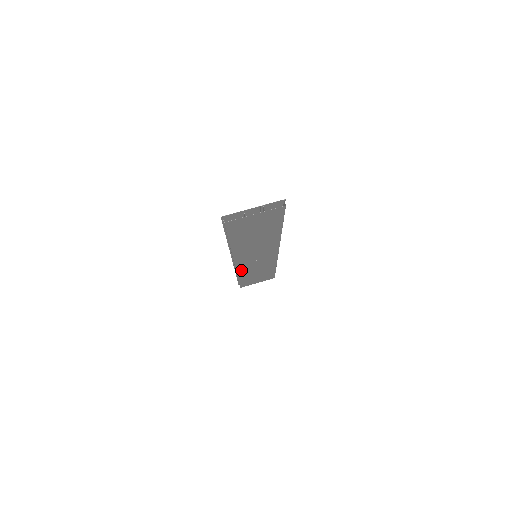
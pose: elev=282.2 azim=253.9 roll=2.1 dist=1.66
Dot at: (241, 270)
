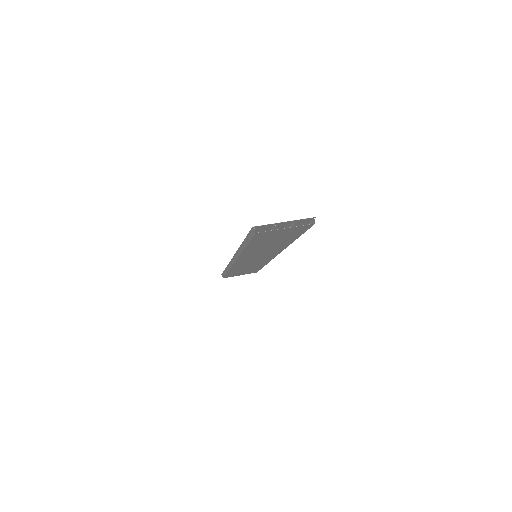
Dot at: (236, 266)
